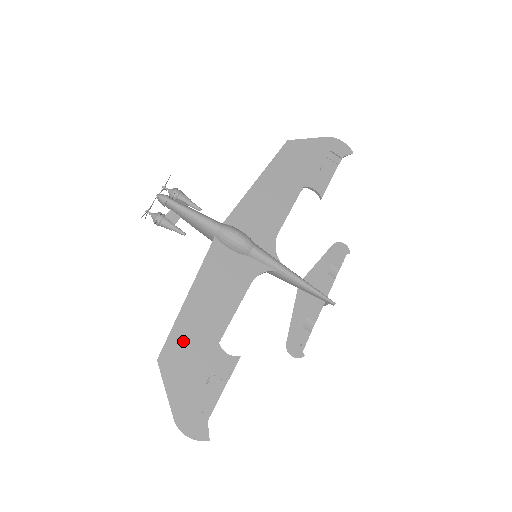
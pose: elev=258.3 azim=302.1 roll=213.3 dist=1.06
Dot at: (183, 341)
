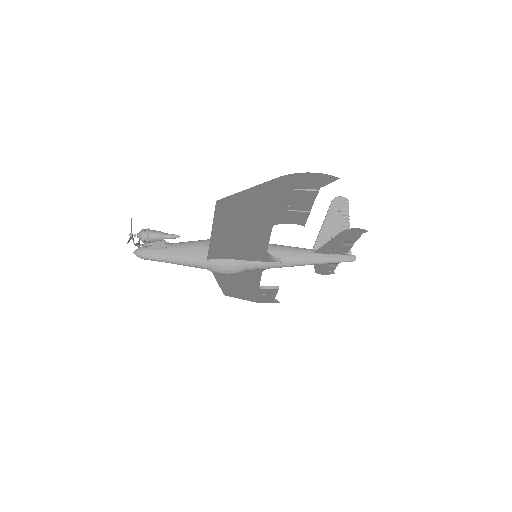
Dot at: (233, 291)
